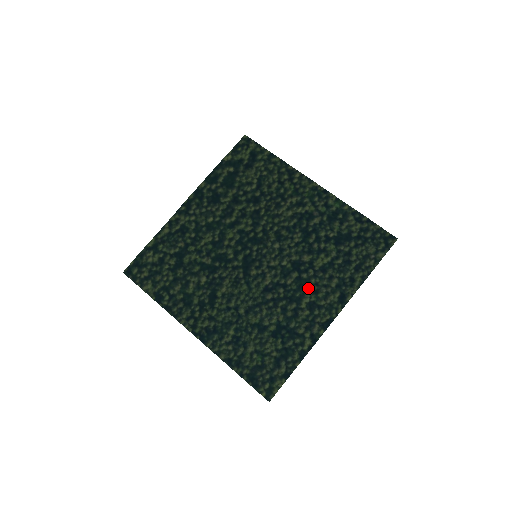
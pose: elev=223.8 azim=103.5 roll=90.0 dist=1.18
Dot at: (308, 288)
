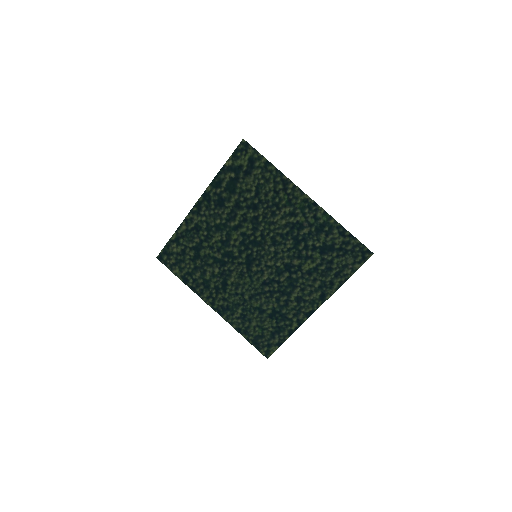
Dot at: (296, 286)
